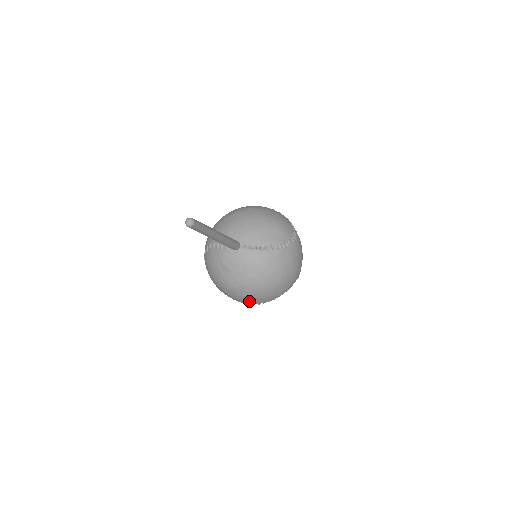
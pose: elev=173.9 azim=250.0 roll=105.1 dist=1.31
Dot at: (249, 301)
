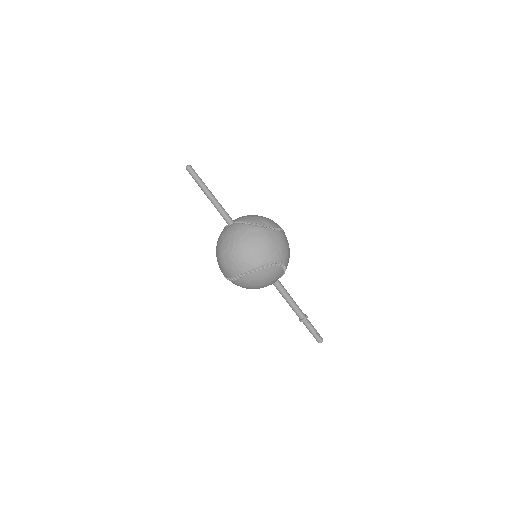
Dot at: (232, 268)
